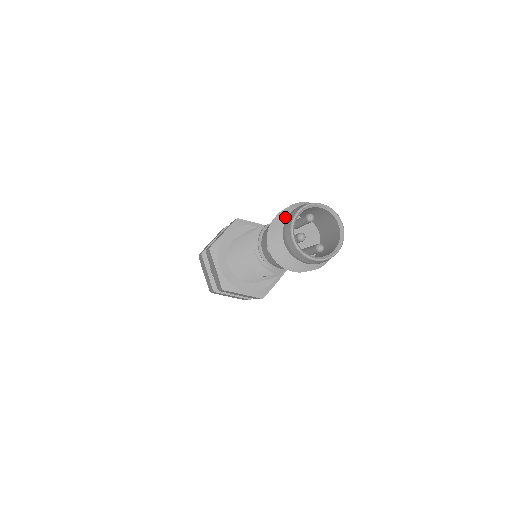
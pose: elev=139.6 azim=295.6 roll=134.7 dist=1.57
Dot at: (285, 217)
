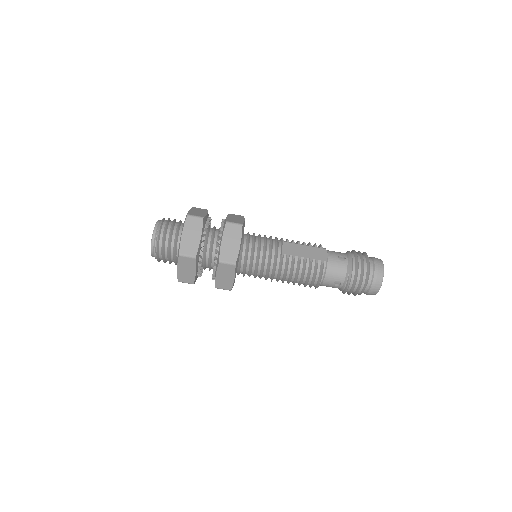
Dot at: (370, 273)
